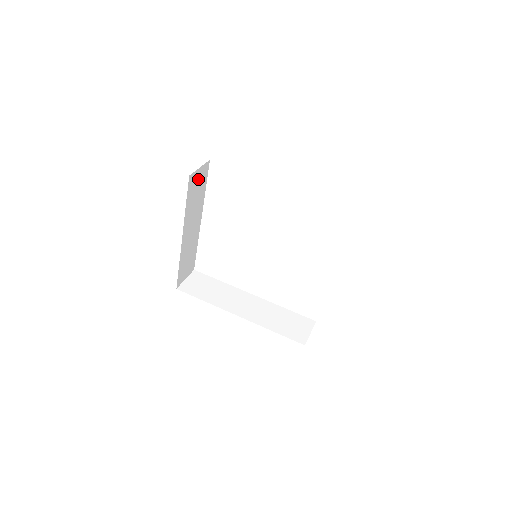
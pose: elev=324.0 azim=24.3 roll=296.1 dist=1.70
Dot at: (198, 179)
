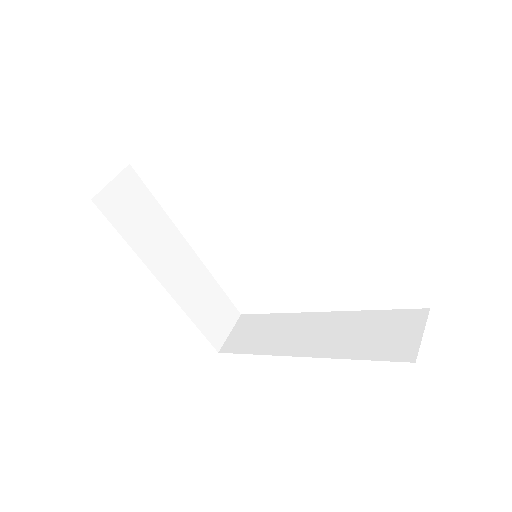
Dot at: (124, 197)
